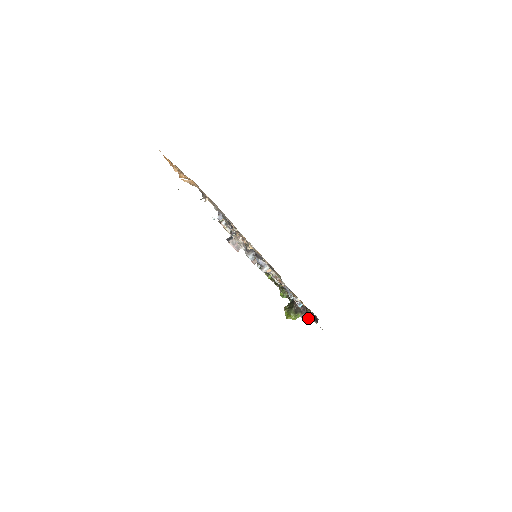
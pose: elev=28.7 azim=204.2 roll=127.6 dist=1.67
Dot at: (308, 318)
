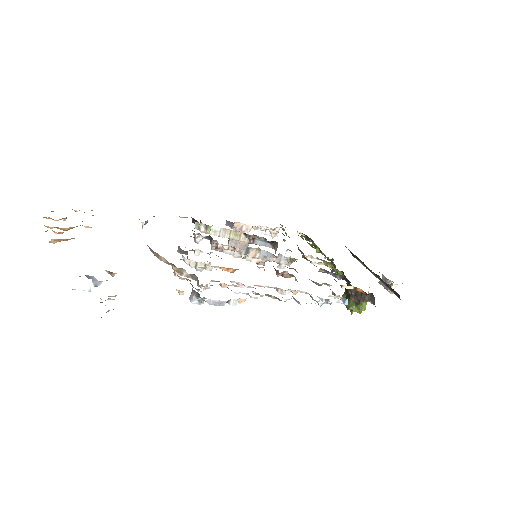
Dot at: (393, 286)
